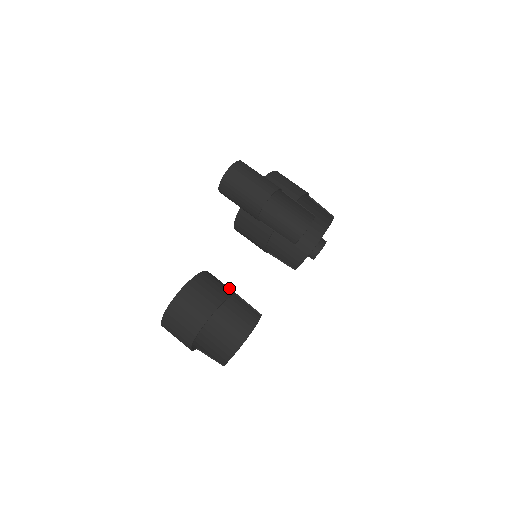
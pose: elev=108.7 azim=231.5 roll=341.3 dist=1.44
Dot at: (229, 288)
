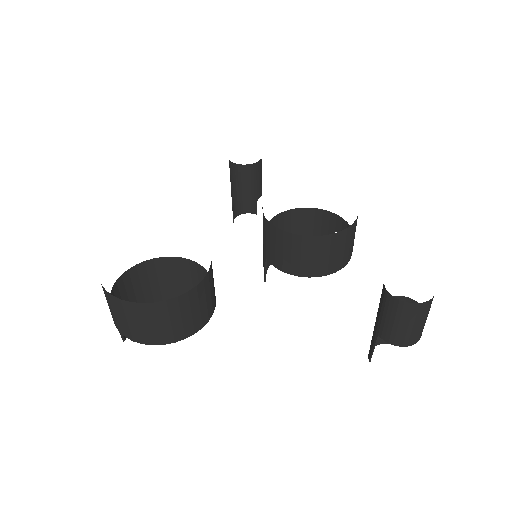
Dot at: occluded
